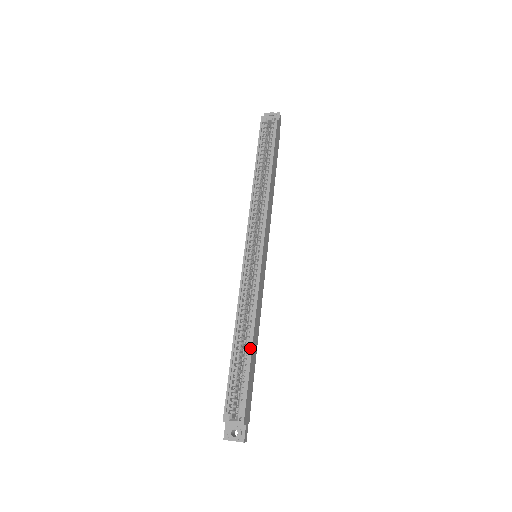
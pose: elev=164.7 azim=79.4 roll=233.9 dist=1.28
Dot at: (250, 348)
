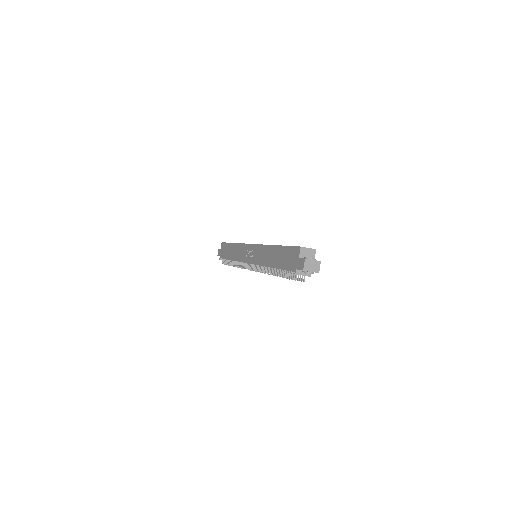
Dot at: occluded
